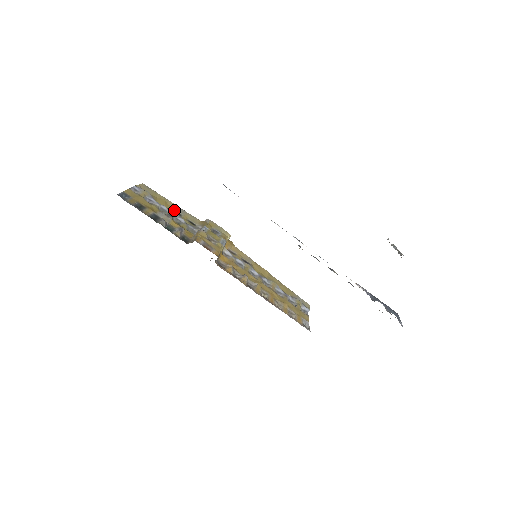
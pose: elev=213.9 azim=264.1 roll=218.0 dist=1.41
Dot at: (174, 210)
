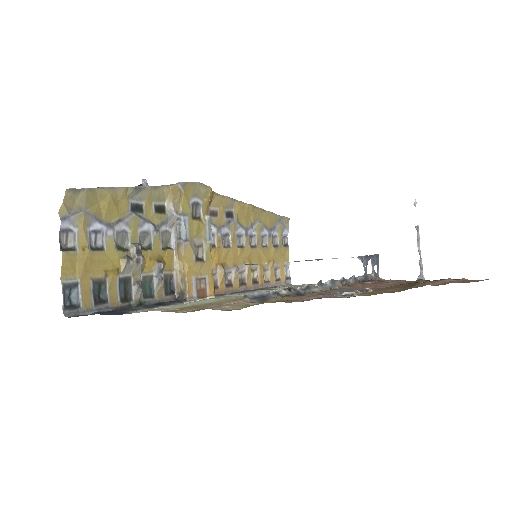
Dot at: (130, 205)
